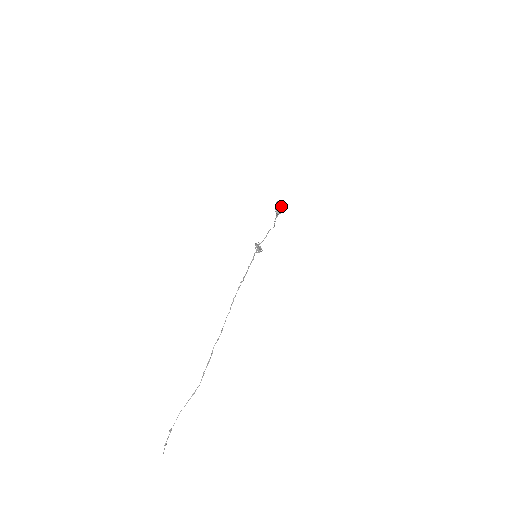
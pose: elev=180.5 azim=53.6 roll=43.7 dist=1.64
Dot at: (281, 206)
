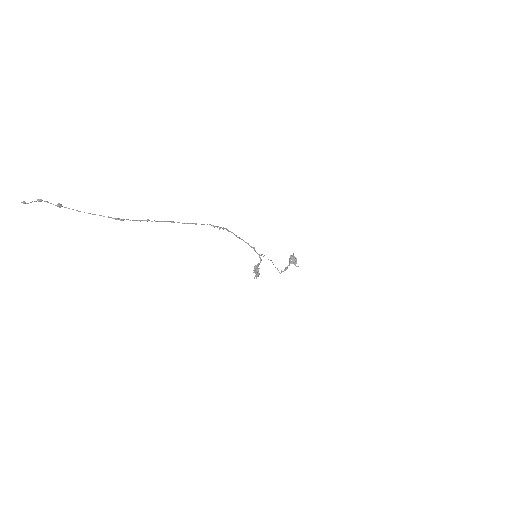
Dot at: (296, 258)
